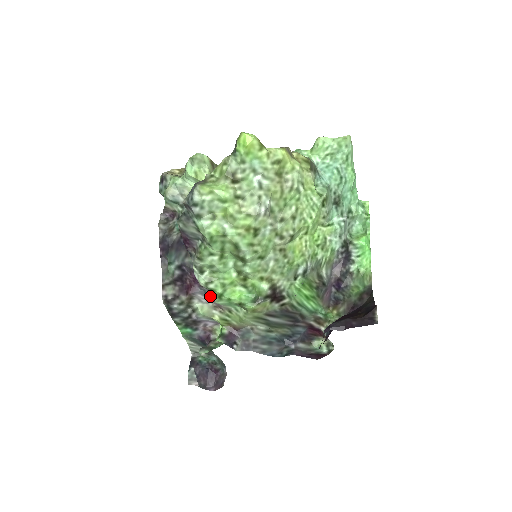
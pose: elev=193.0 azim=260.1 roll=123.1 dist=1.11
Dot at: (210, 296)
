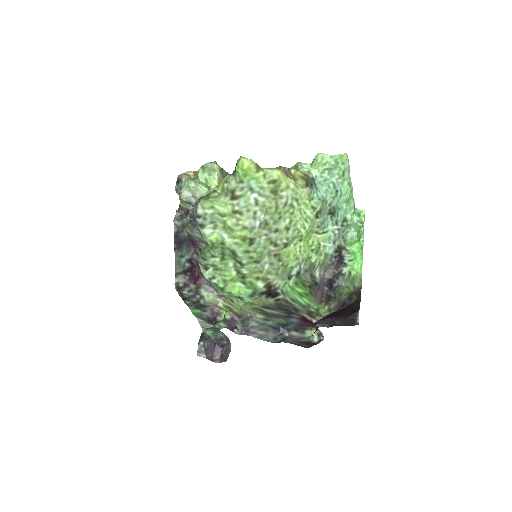
Dot at: (214, 288)
